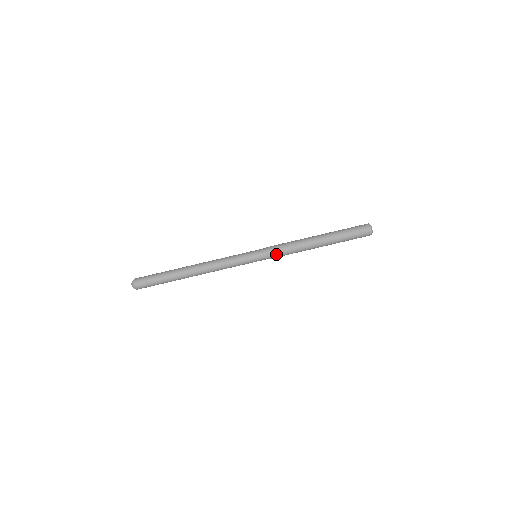
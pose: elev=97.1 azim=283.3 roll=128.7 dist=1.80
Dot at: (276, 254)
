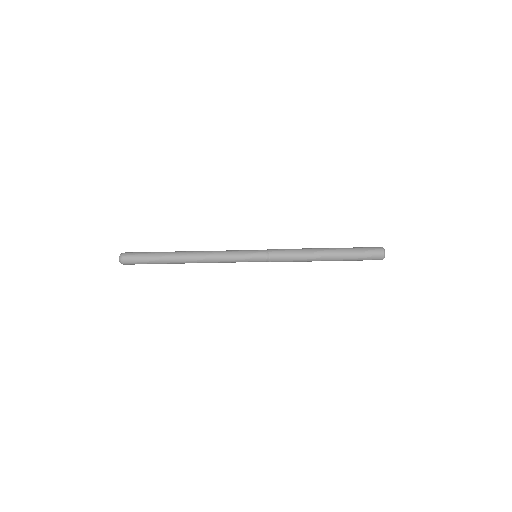
Dot at: (277, 251)
